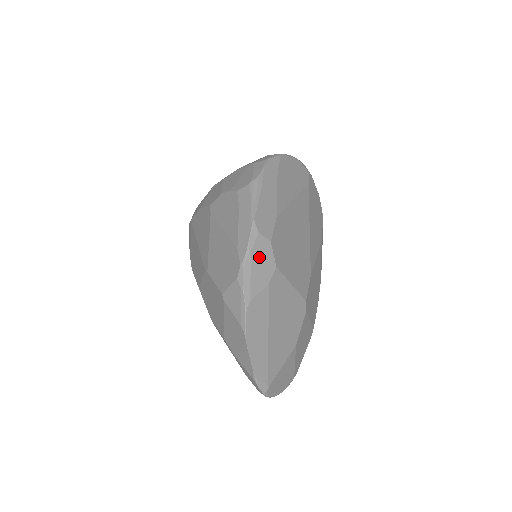
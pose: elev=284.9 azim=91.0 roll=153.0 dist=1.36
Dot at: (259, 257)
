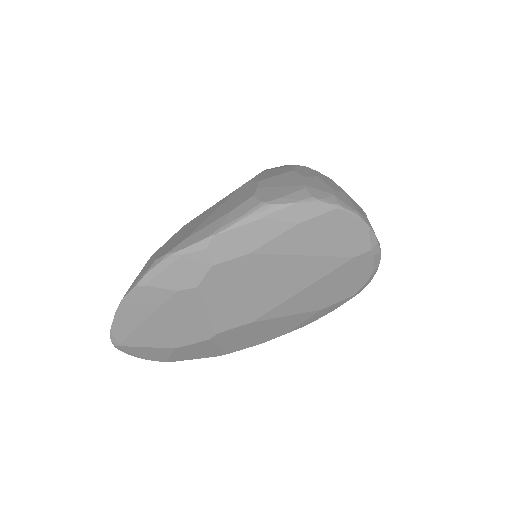
Dot at: (187, 265)
